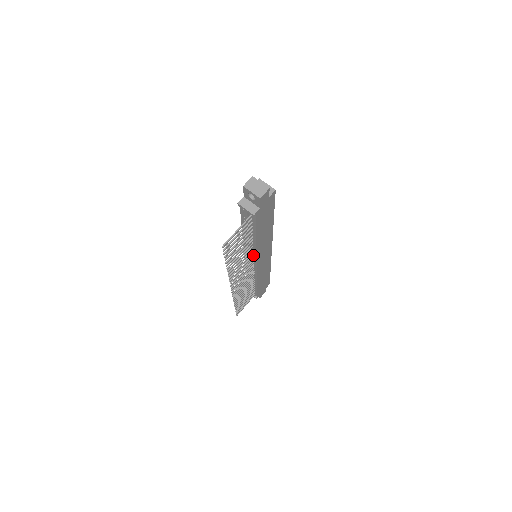
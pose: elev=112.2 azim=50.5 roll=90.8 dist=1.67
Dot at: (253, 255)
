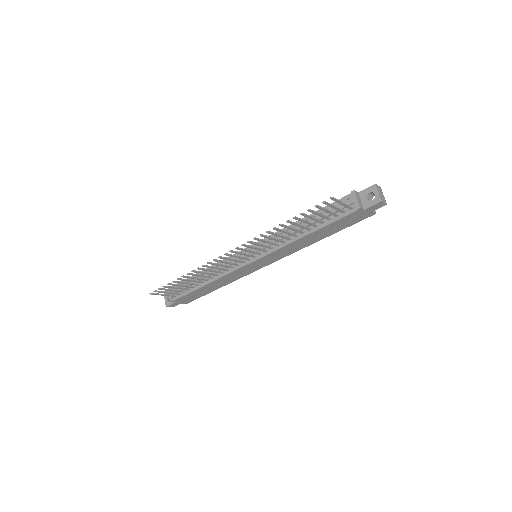
Dot at: (272, 248)
